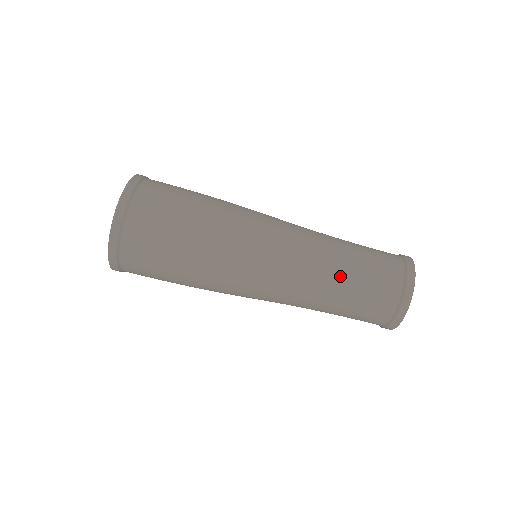
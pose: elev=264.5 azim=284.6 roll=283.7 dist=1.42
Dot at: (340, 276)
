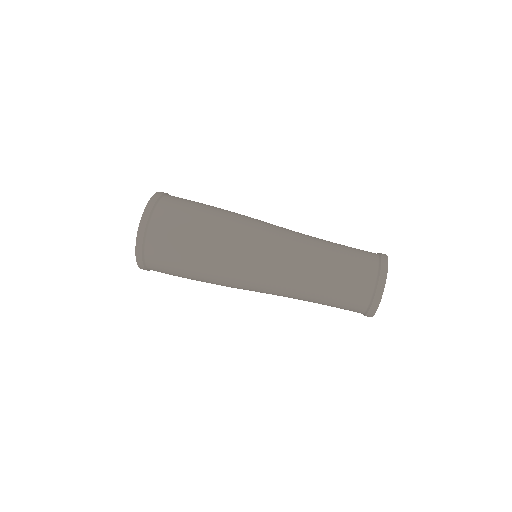
Dot at: (326, 253)
